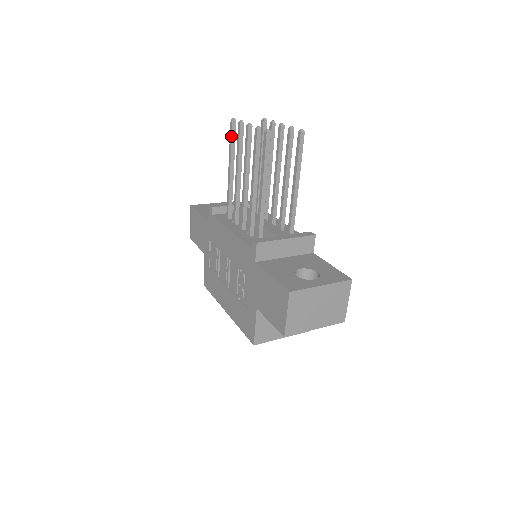
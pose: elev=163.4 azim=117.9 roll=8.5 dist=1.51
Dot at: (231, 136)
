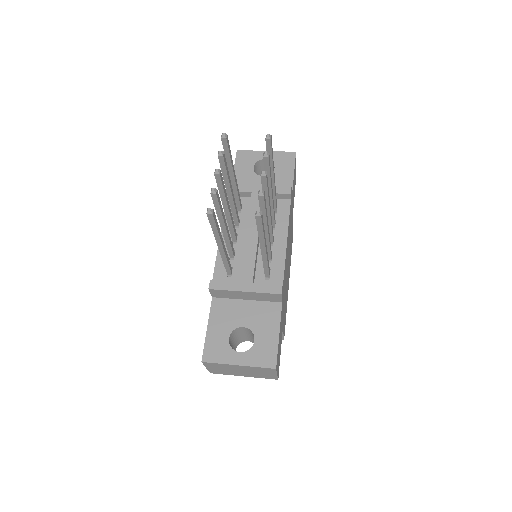
Dot at: (224, 150)
